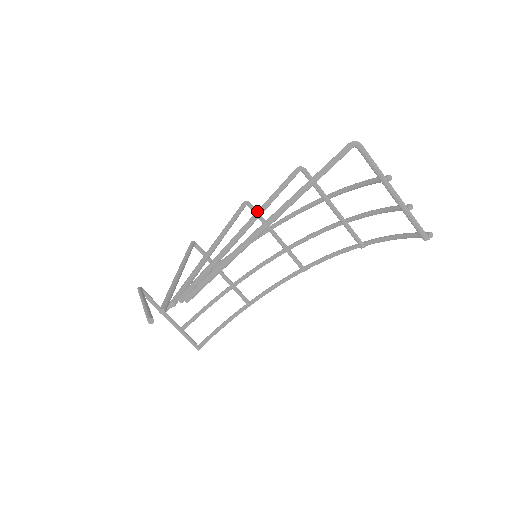
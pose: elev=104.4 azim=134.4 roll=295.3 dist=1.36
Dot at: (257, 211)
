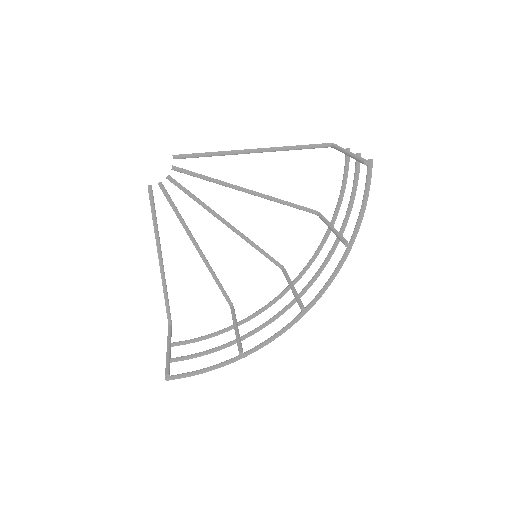
Dot at: (261, 194)
